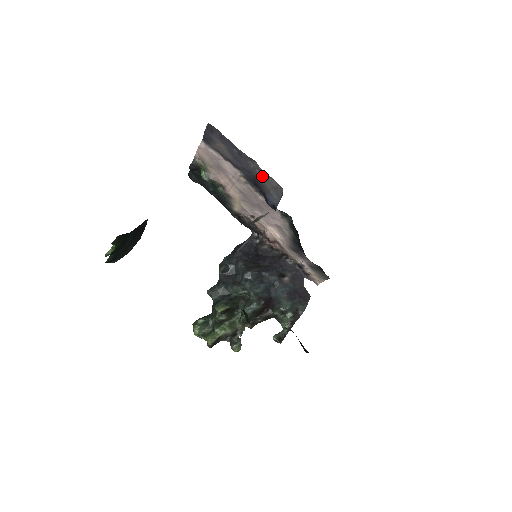
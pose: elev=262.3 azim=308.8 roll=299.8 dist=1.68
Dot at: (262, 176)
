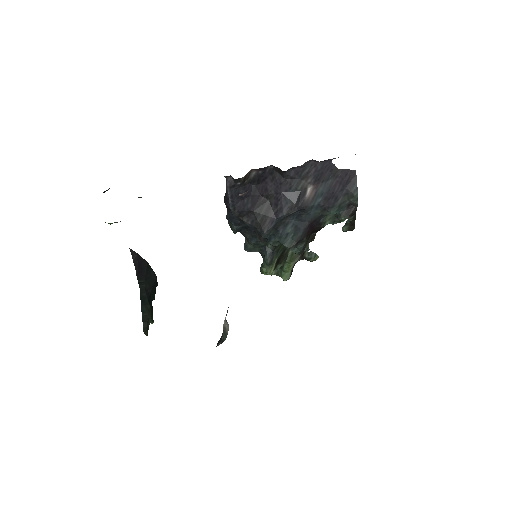
Dot at: occluded
